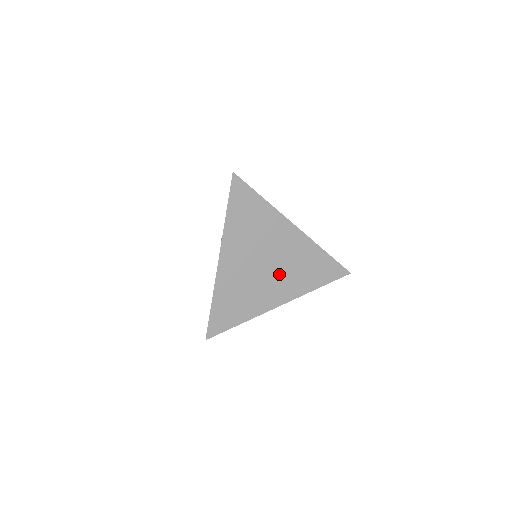
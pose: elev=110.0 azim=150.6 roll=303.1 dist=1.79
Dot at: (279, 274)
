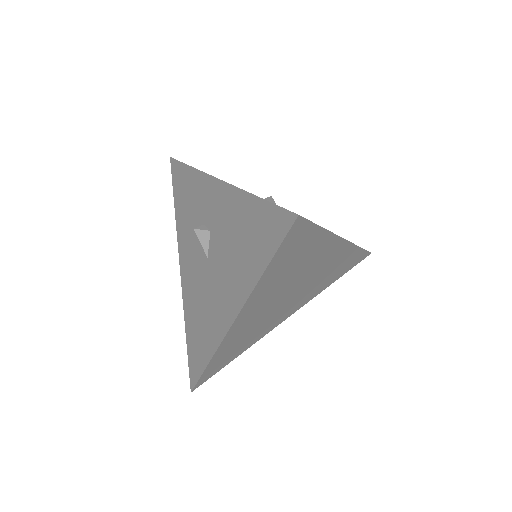
Dot at: (300, 294)
